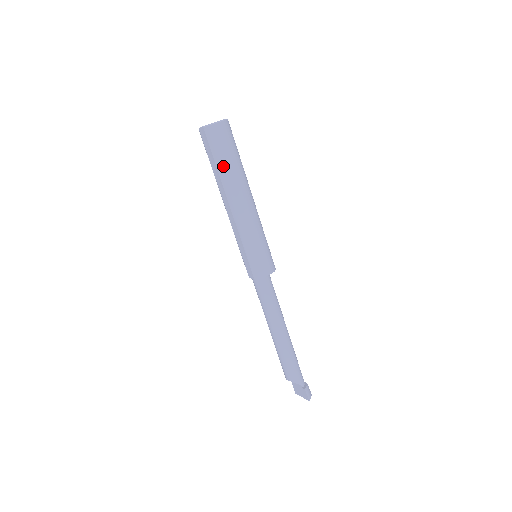
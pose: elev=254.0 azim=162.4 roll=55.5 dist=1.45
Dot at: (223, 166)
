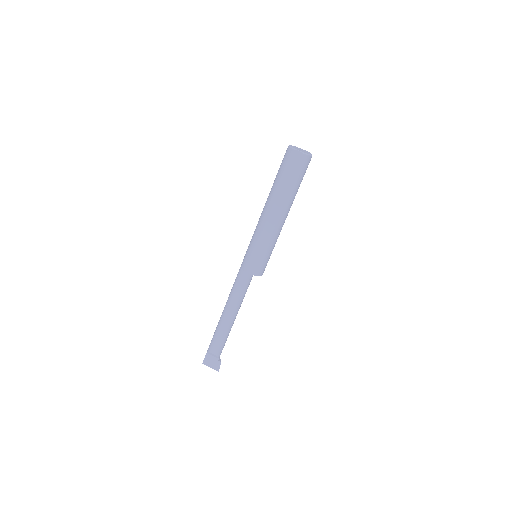
Dot at: (295, 188)
